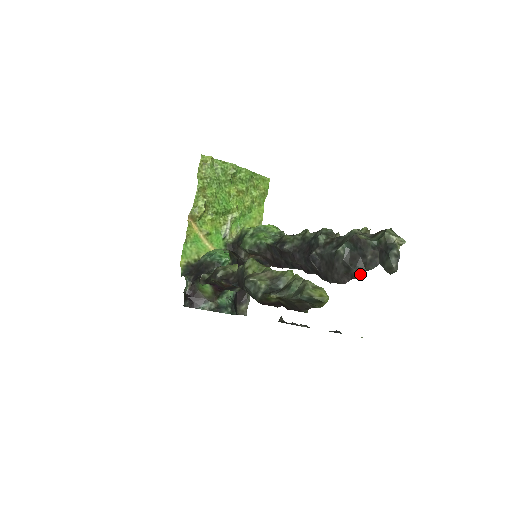
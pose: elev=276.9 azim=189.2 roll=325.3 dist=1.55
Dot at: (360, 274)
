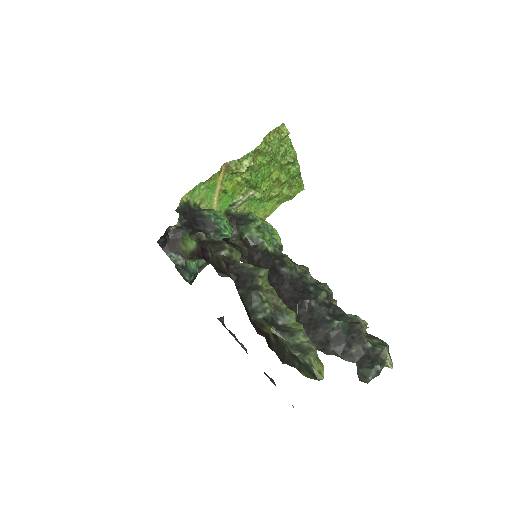
Dot at: (332, 354)
